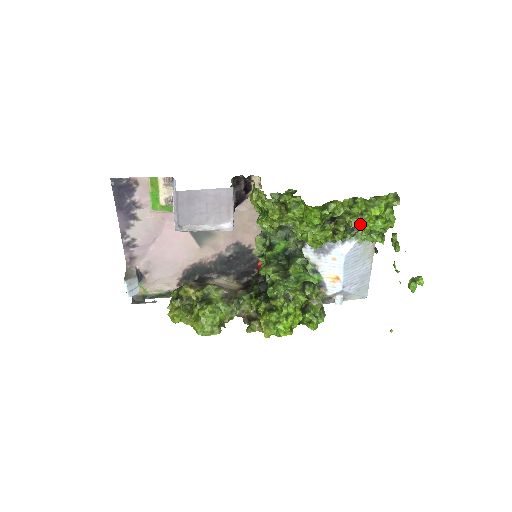
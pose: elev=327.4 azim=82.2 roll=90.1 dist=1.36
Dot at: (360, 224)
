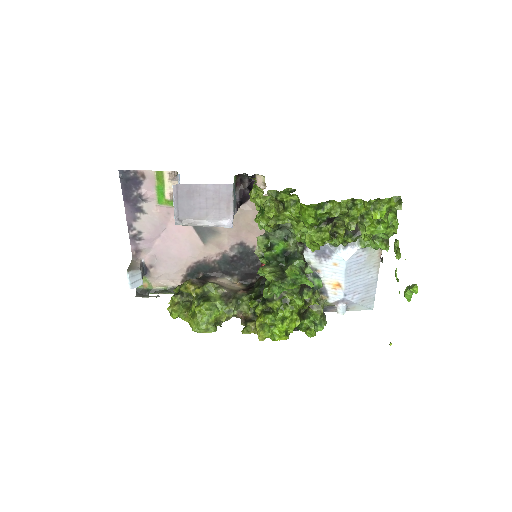
Dot at: (362, 228)
